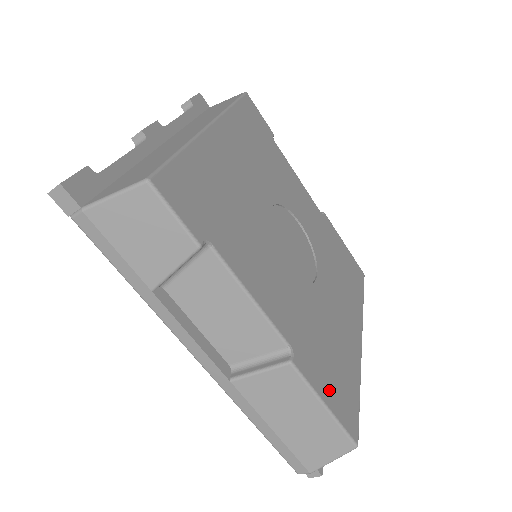
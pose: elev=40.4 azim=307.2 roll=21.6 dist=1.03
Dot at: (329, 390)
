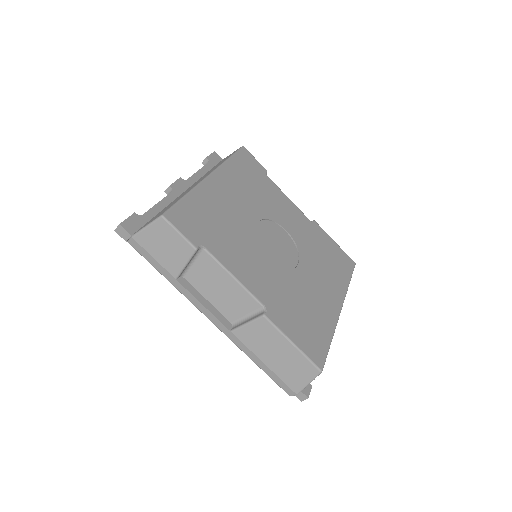
Dot at: (298, 335)
